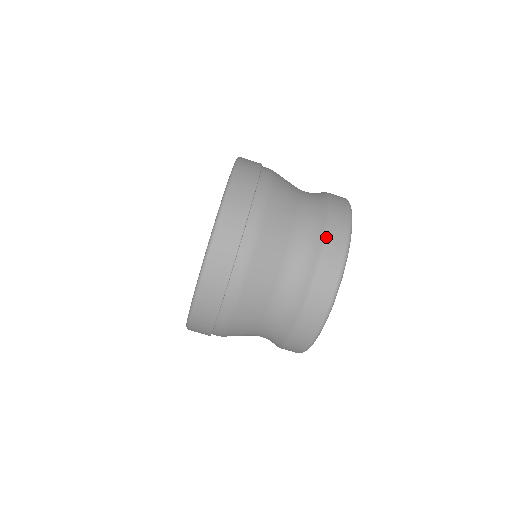
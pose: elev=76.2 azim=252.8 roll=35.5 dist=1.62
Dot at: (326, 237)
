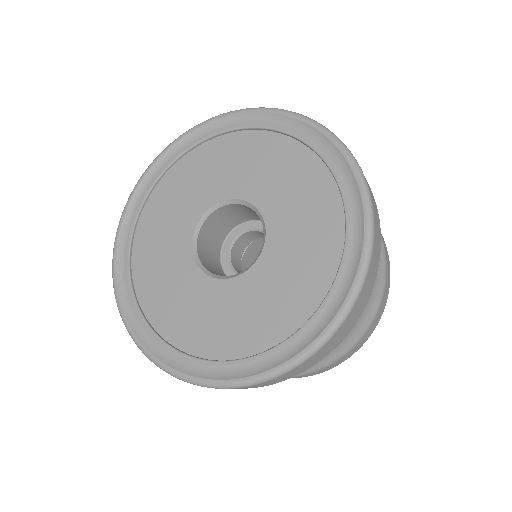
Dot at: (385, 285)
